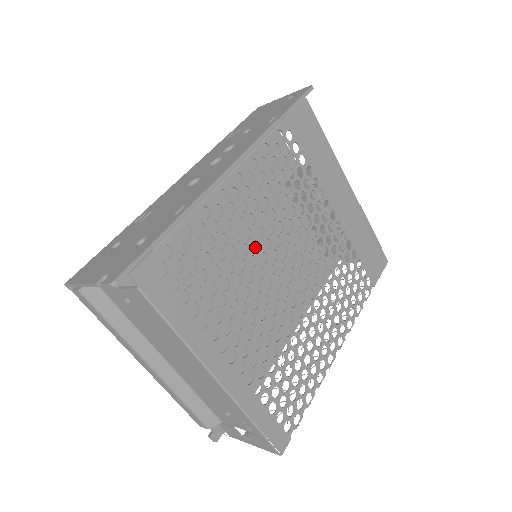
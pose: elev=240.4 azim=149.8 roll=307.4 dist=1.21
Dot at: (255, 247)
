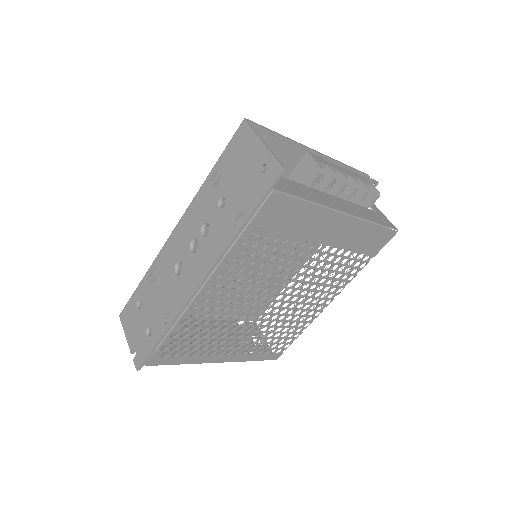
Dot at: occluded
